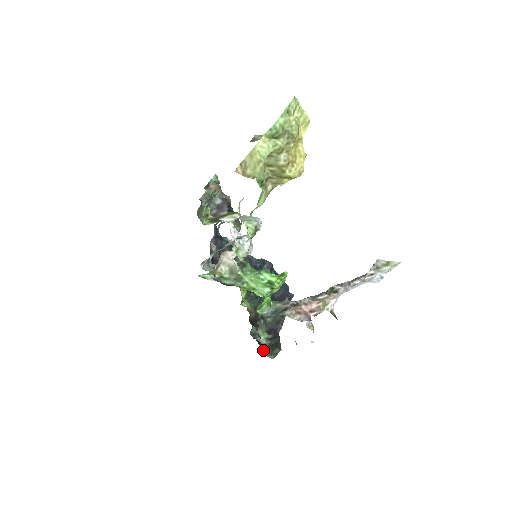
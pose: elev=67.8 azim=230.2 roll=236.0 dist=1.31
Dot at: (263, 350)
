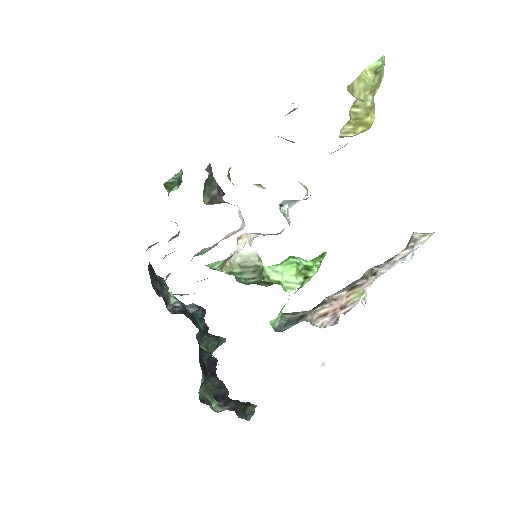
Dot at: (235, 410)
